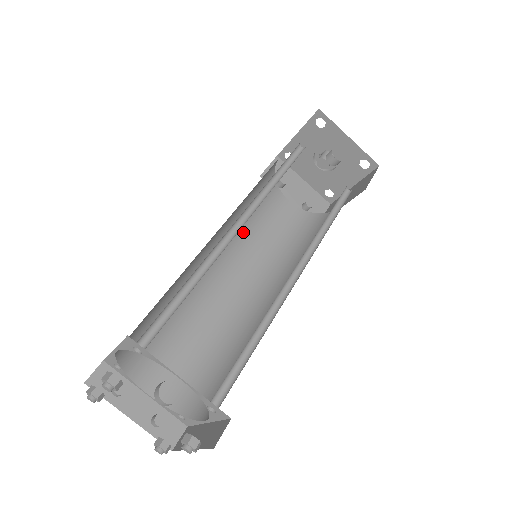
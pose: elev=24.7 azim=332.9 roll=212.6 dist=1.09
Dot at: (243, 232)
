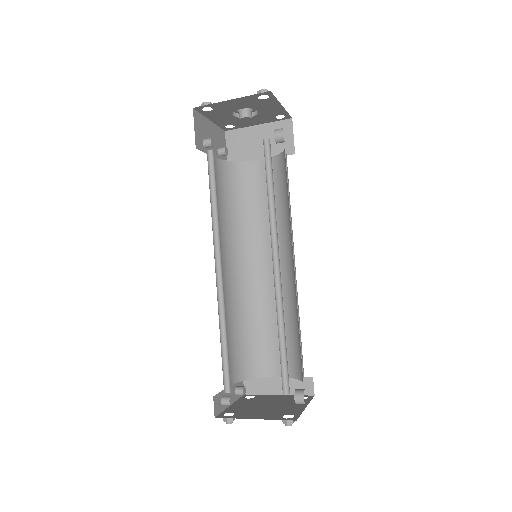
Dot at: occluded
